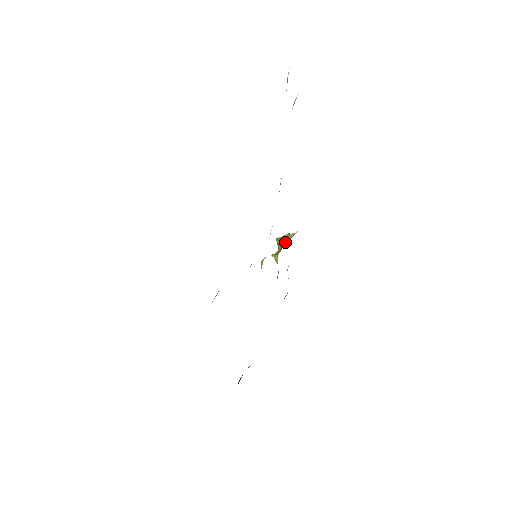
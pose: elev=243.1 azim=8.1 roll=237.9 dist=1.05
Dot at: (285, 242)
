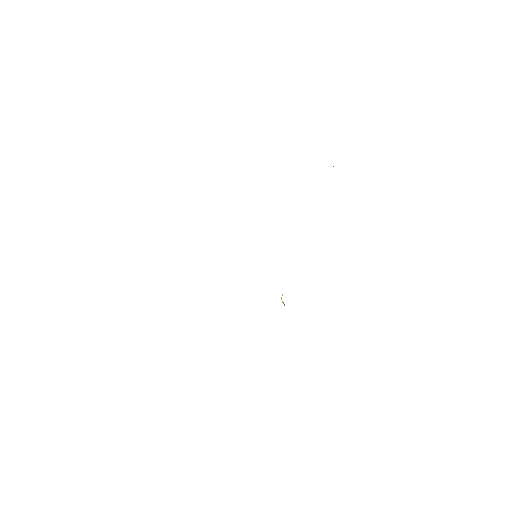
Dot at: occluded
